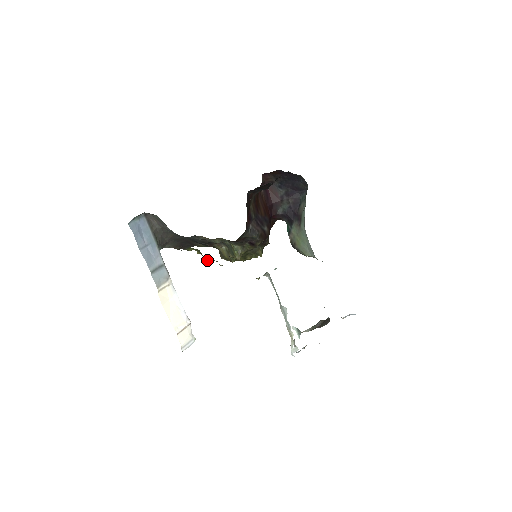
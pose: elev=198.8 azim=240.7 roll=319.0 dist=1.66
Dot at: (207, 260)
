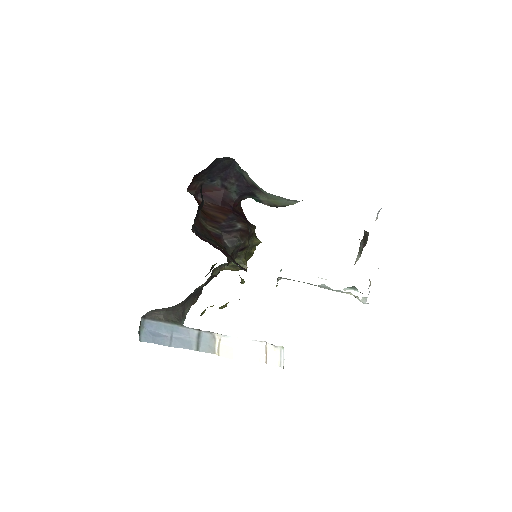
Dot at: (224, 307)
